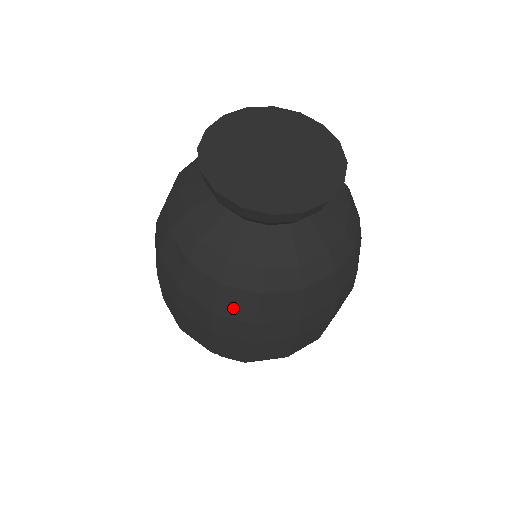
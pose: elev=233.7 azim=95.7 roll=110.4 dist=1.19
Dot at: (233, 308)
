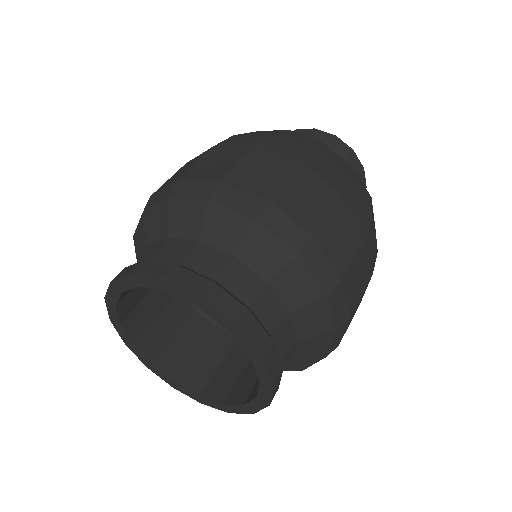
Dot at: (294, 138)
